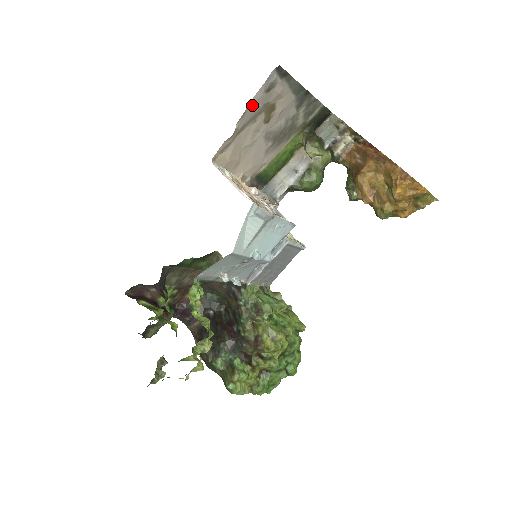
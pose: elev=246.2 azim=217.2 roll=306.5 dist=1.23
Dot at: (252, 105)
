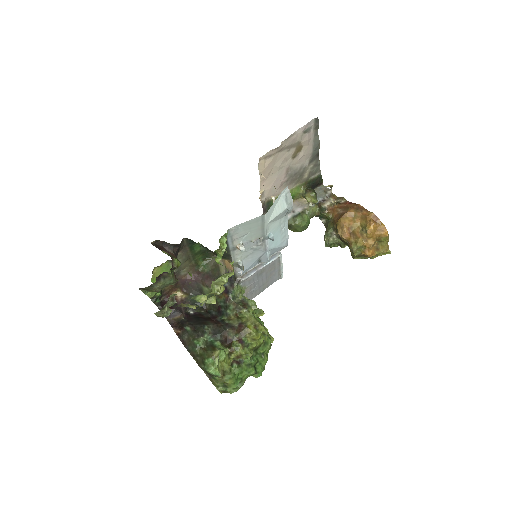
Dot at: (294, 135)
